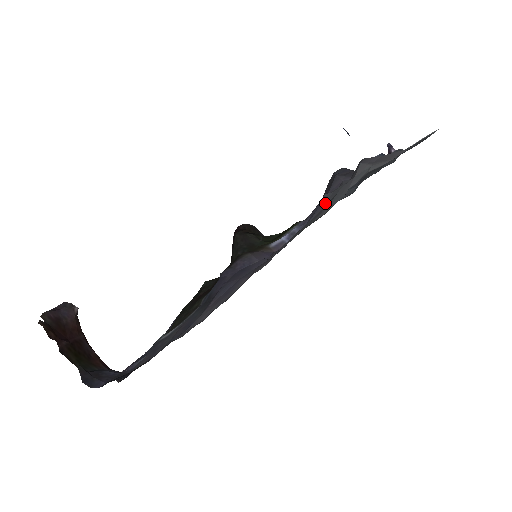
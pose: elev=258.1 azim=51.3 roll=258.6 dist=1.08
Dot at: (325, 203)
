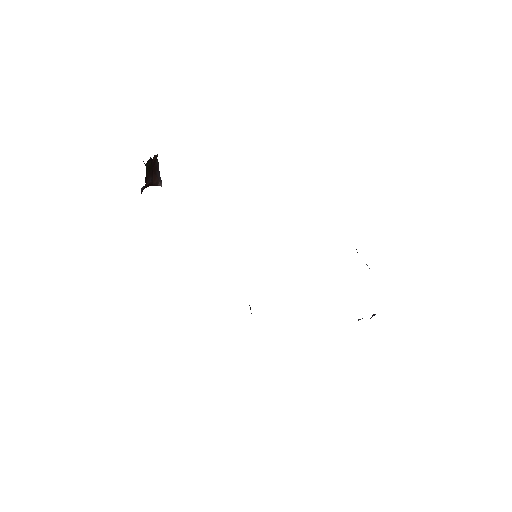
Dot at: occluded
